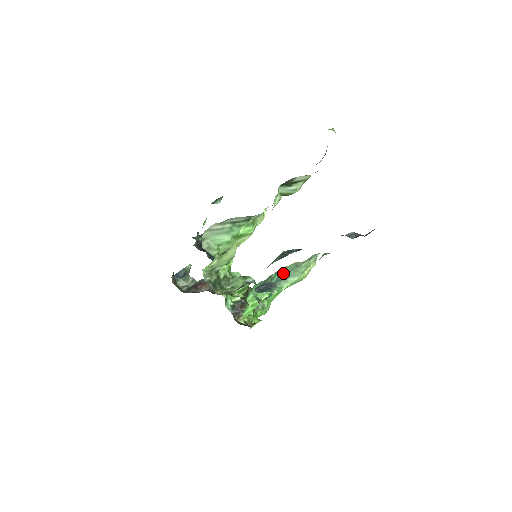
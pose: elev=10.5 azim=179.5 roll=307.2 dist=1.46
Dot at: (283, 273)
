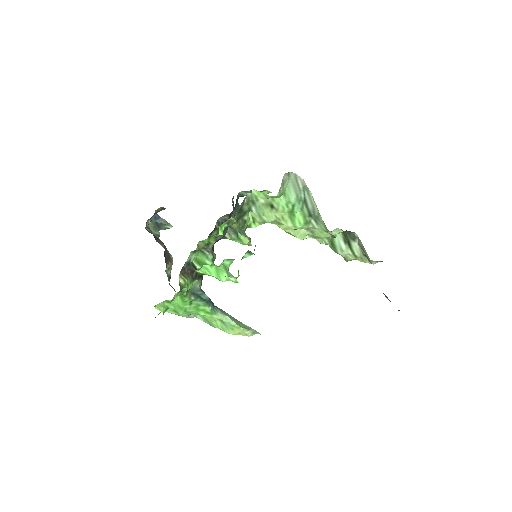
Dot at: (224, 311)
